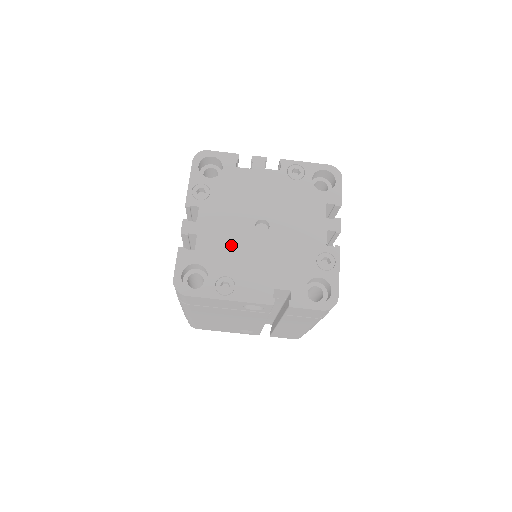
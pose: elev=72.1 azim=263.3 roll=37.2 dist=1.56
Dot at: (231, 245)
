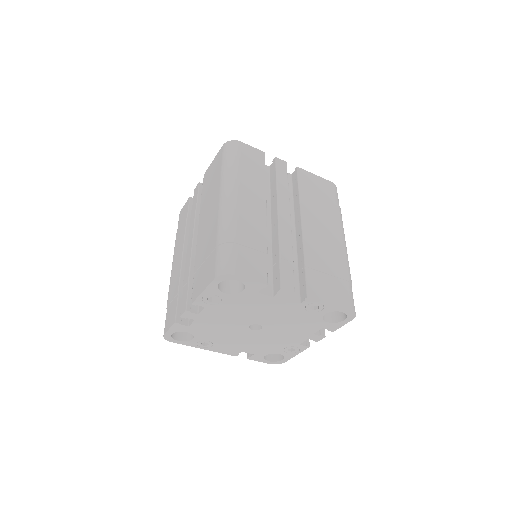
Dot at: (222, 330)
